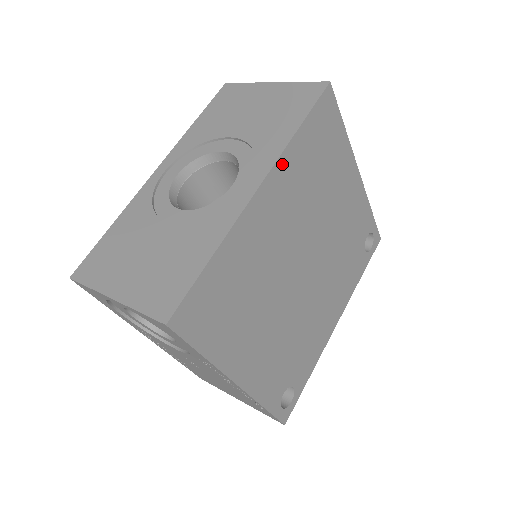
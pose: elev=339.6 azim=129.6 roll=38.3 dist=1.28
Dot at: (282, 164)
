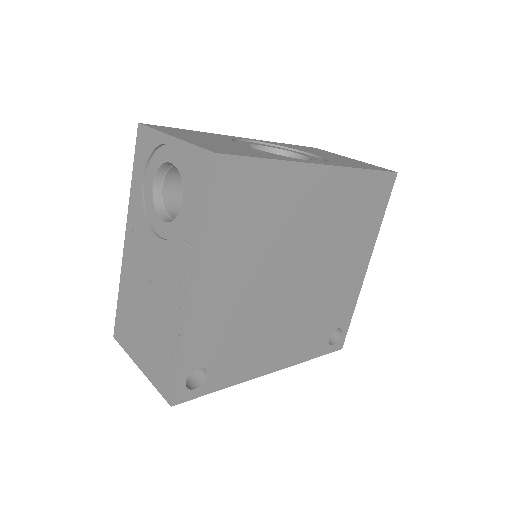
Dot at: (344, 174)
